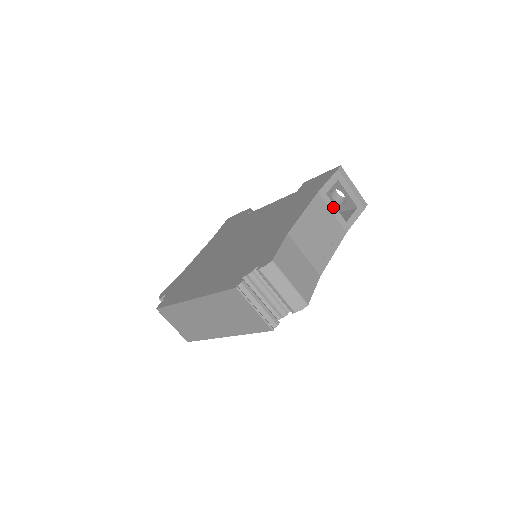
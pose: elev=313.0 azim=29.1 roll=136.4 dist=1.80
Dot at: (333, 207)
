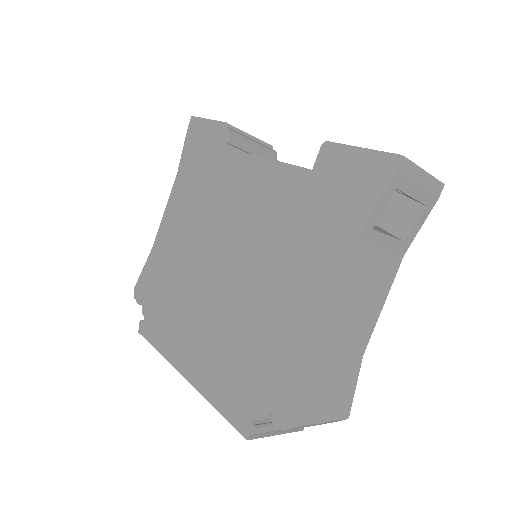
Dot at: (384, 238)
